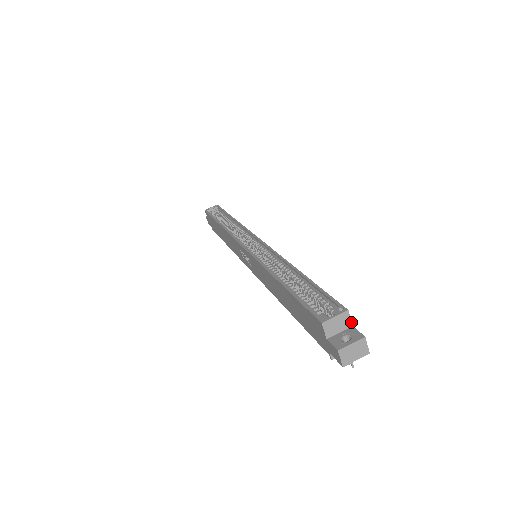
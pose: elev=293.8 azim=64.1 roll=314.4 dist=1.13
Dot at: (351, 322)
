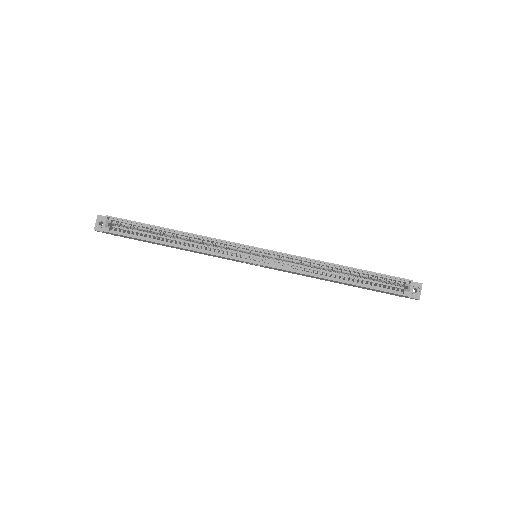
Dot at: occluded
